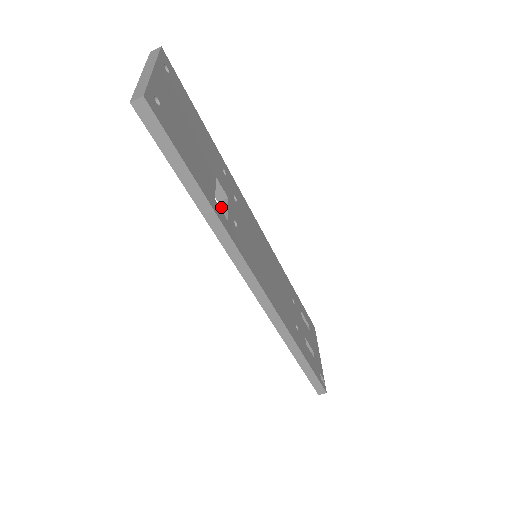
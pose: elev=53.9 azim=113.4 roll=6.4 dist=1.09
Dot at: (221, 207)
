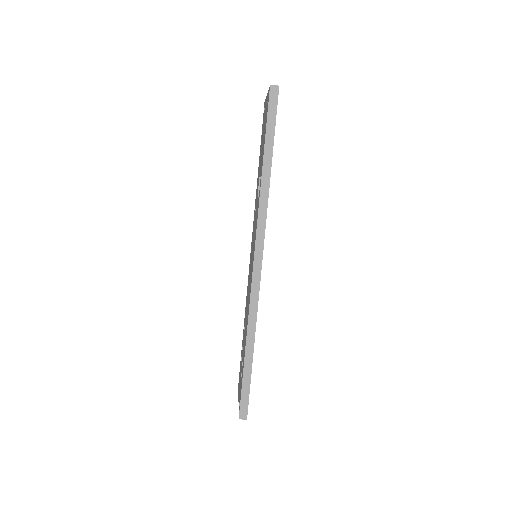
Dot at: occluded
